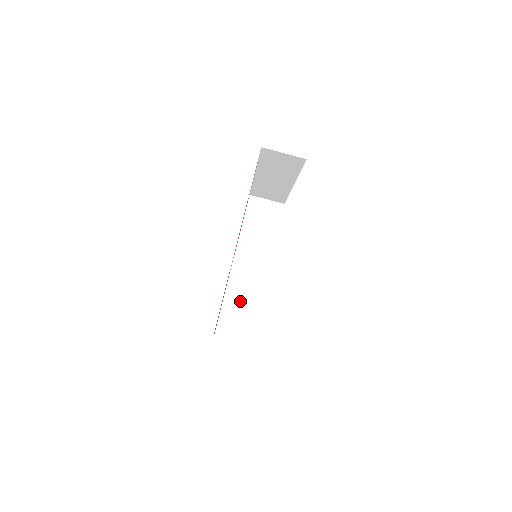
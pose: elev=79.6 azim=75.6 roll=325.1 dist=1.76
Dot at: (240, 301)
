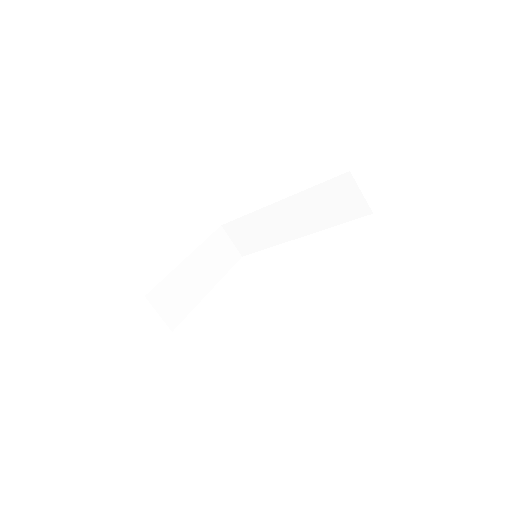
Dot at: (258, 229)
